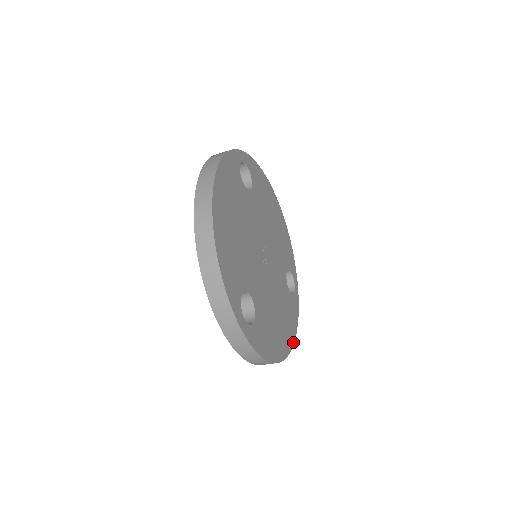
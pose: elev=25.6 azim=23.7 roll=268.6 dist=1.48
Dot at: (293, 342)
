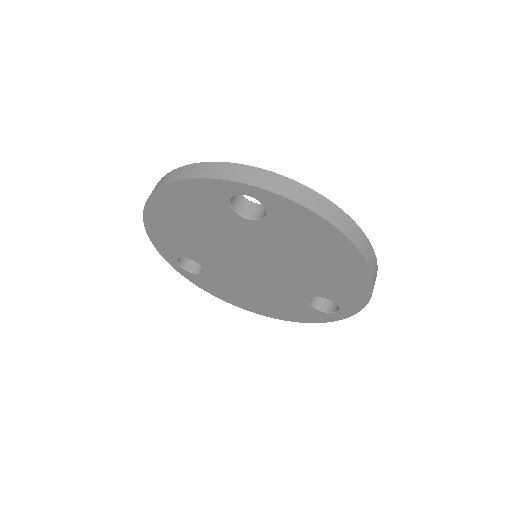
Dot at: occluded
